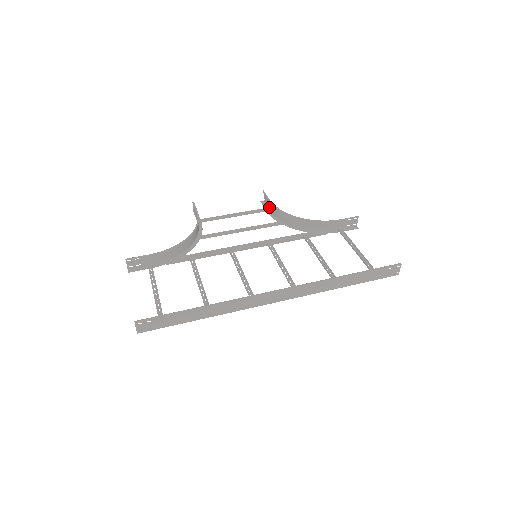
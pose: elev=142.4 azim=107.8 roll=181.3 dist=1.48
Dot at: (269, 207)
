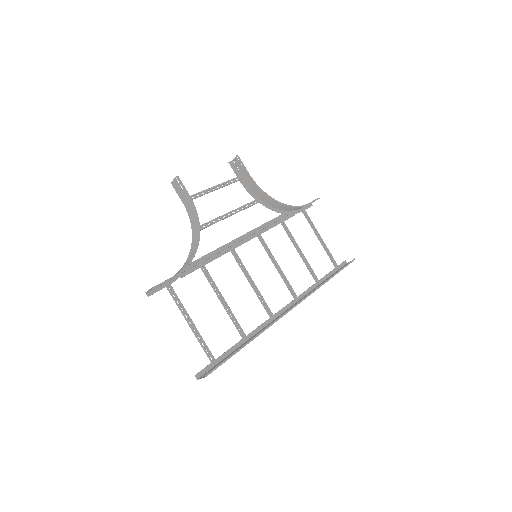
Dot at: (242, 176)
